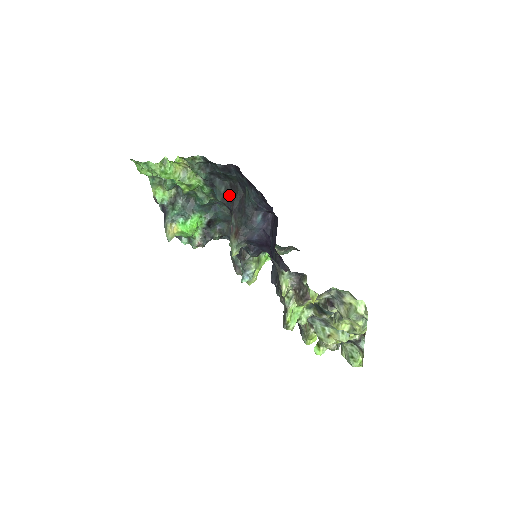
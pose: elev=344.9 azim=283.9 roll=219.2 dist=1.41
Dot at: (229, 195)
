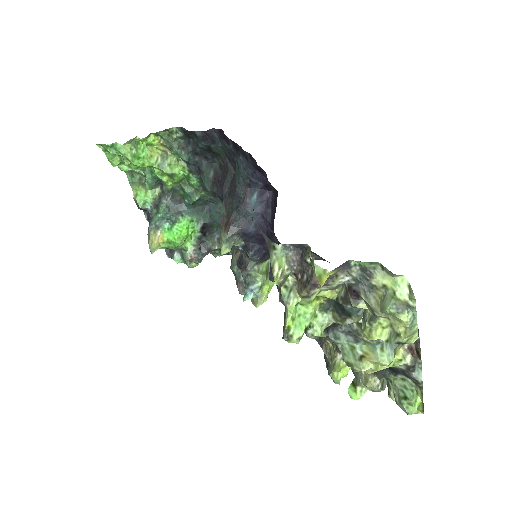
Dot at: (219, 180)
